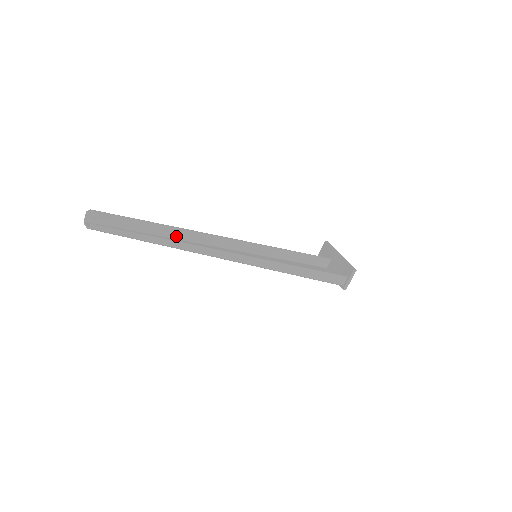
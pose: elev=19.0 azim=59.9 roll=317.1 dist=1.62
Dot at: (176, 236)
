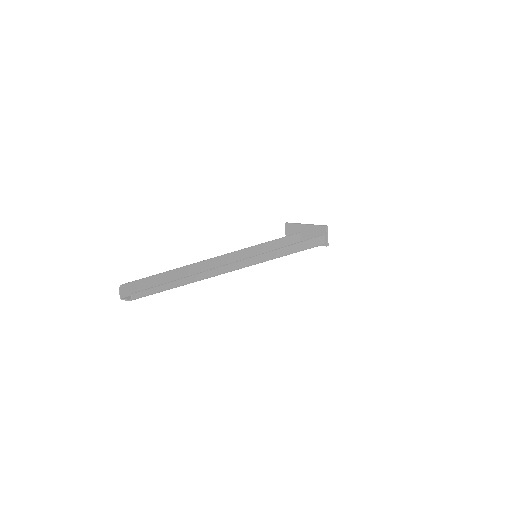
Dot at: (193, 273)
